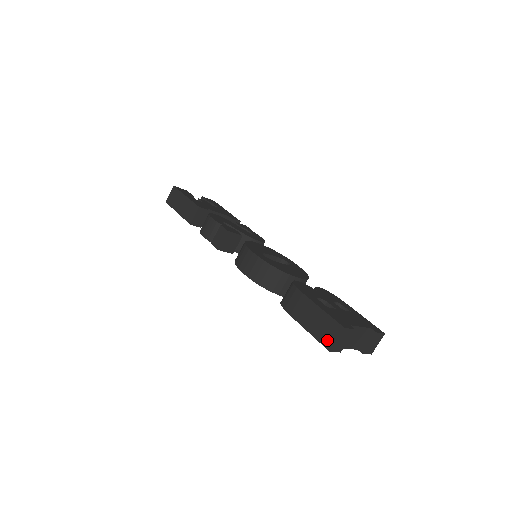
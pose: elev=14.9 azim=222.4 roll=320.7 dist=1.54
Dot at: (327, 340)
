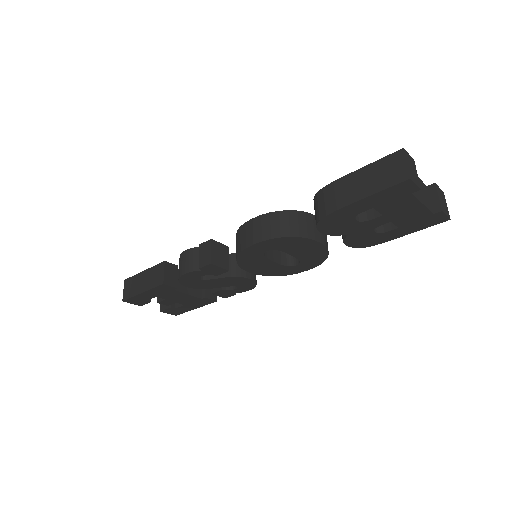
Dot at: (397, 175)
